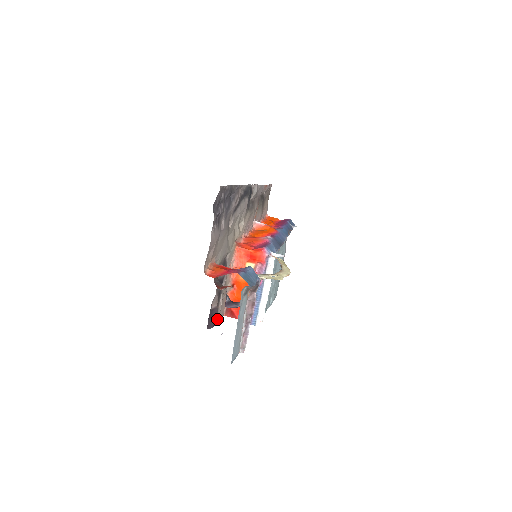
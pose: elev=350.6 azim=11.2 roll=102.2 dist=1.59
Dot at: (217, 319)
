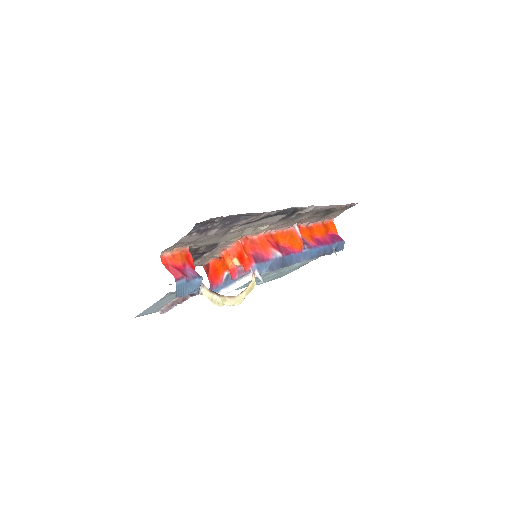
Dot at: occluded
